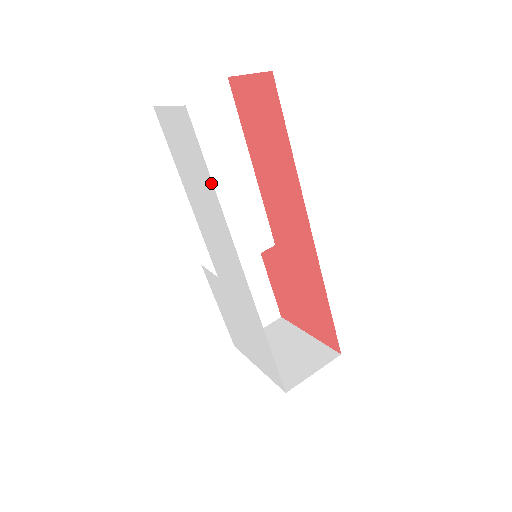
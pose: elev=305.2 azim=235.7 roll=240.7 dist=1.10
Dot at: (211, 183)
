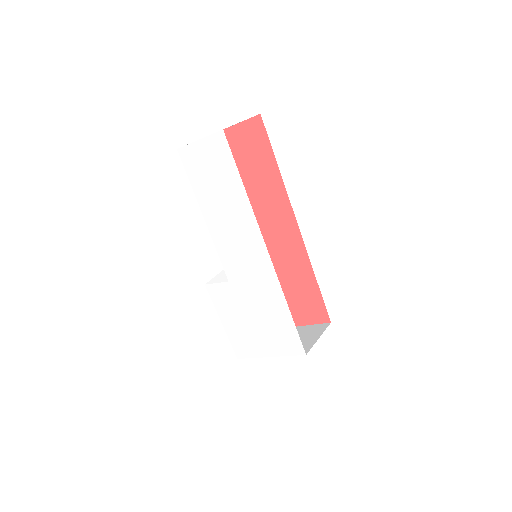
Dot at: (240, 182)
